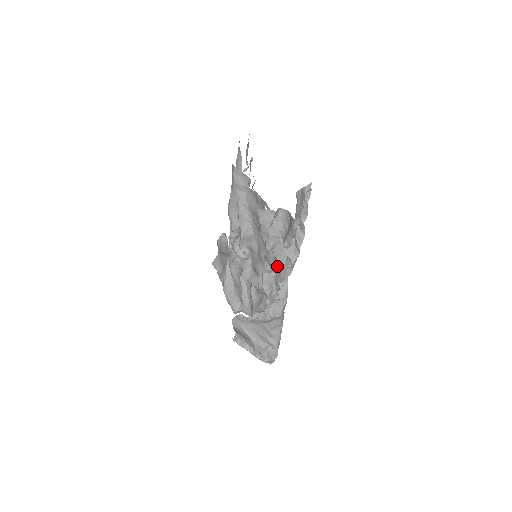
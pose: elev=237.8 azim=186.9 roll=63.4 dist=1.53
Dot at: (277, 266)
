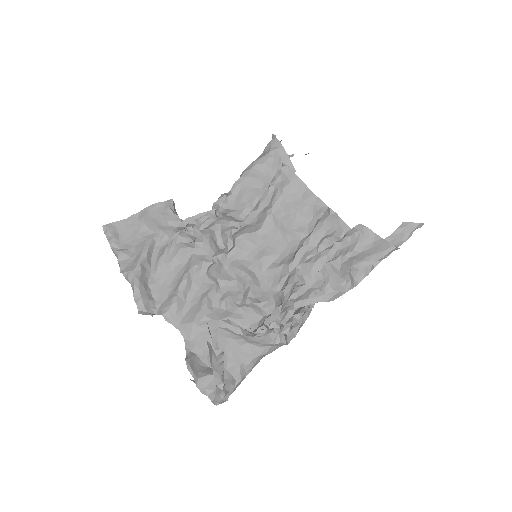
Dot at: (323, 283)
